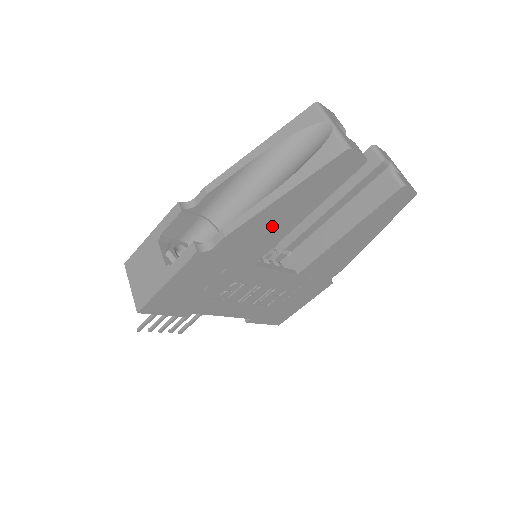
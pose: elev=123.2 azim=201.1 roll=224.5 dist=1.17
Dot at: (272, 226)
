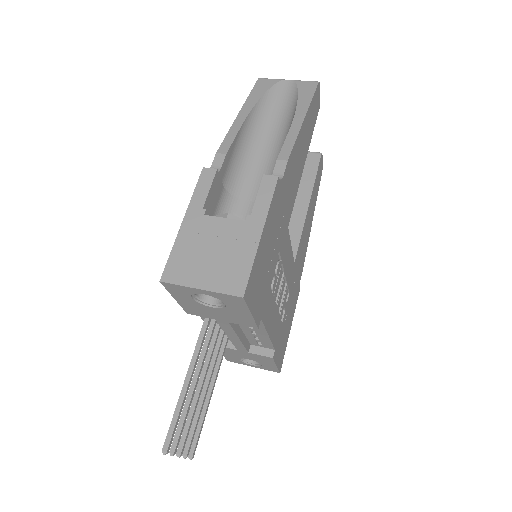
Dot at: (298, 163)
